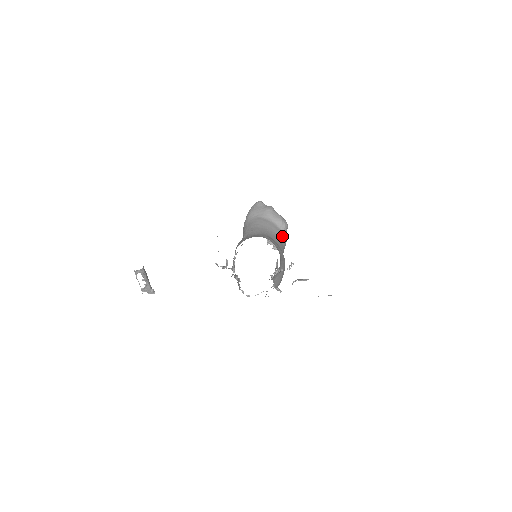
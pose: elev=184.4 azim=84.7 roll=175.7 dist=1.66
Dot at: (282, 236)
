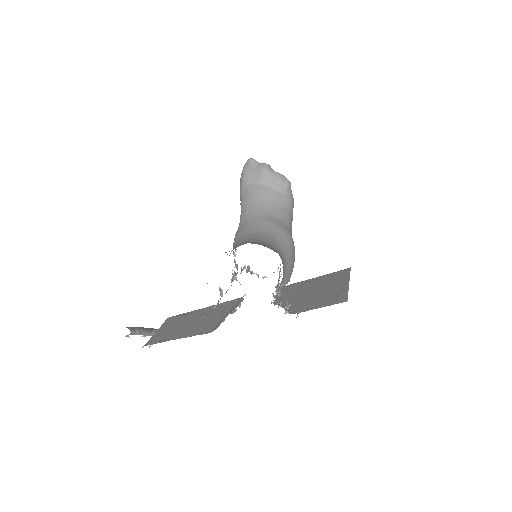
Dot at: (286, 201)
